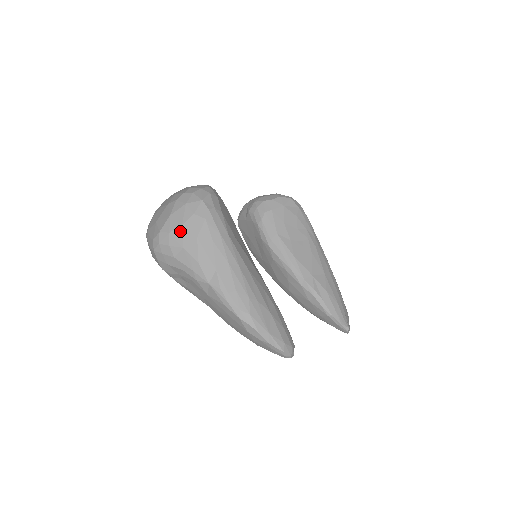
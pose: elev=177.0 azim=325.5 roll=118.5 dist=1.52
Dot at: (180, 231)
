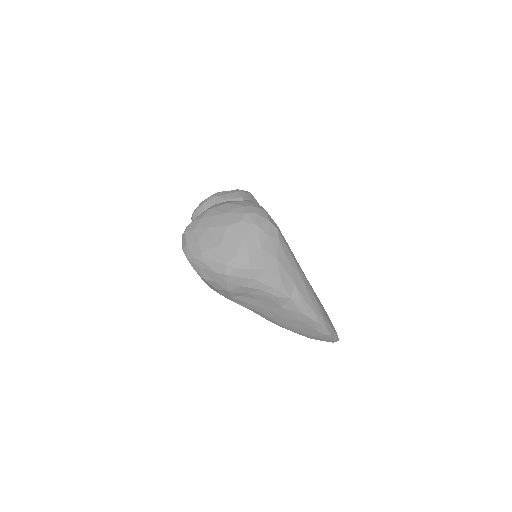
Dot at: (260, 254)
